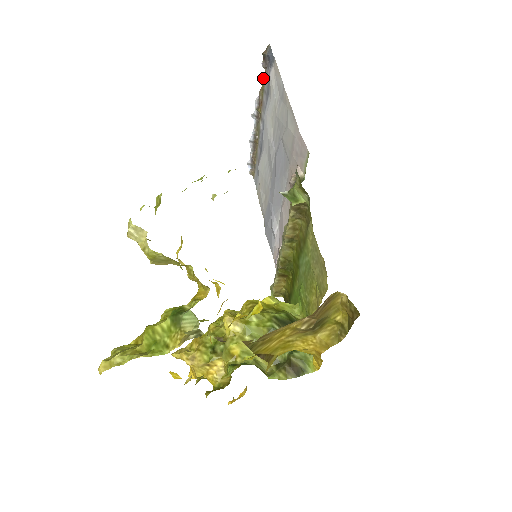
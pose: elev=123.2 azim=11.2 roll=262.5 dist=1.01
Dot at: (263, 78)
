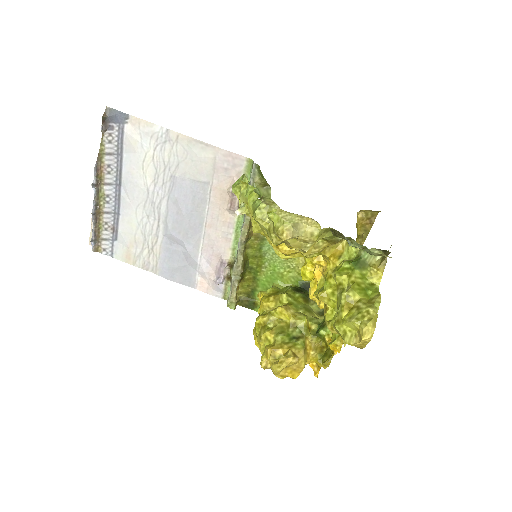
Dot at: (100, 143)
